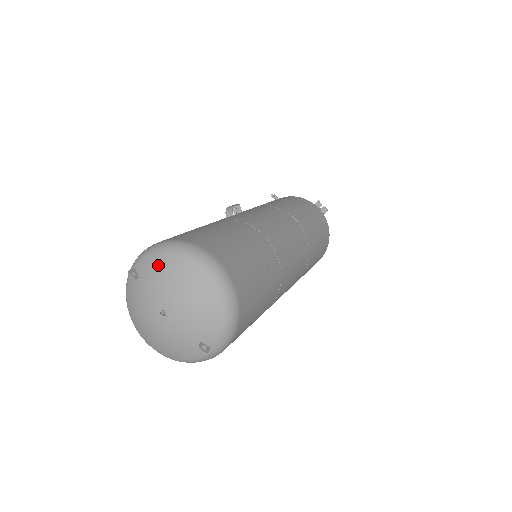
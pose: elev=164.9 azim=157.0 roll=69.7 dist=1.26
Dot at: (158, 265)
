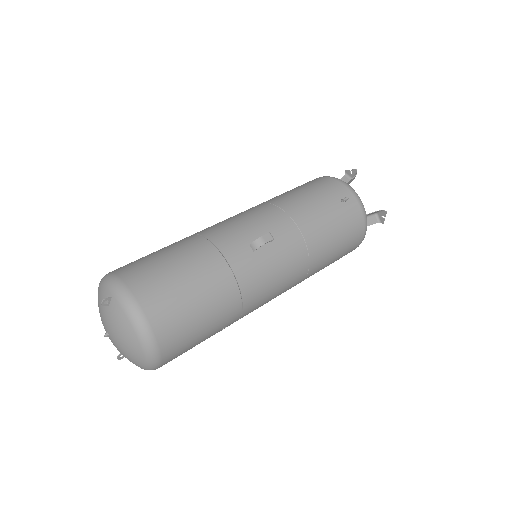
Dot at: (122, 324)
